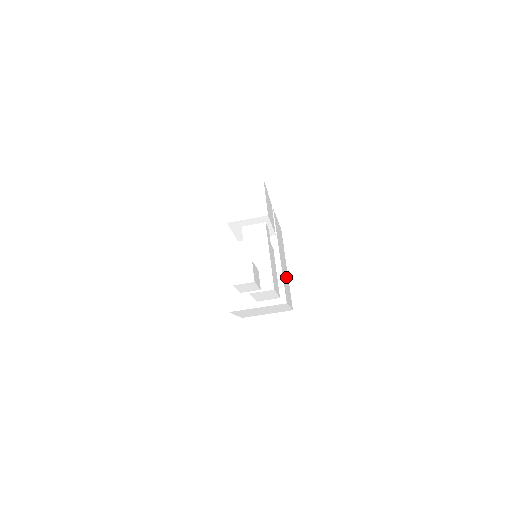
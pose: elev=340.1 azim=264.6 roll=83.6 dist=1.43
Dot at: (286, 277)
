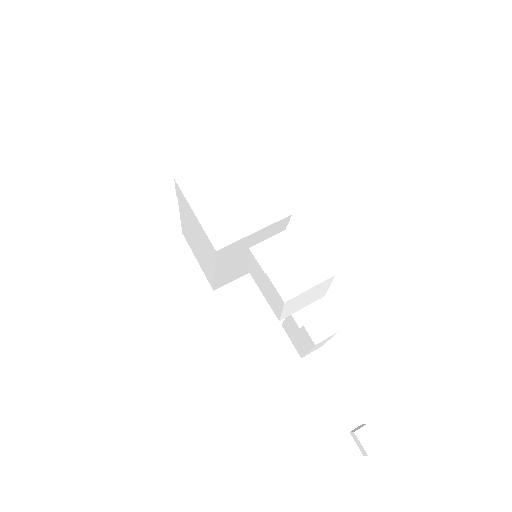
Dot at: occluded
